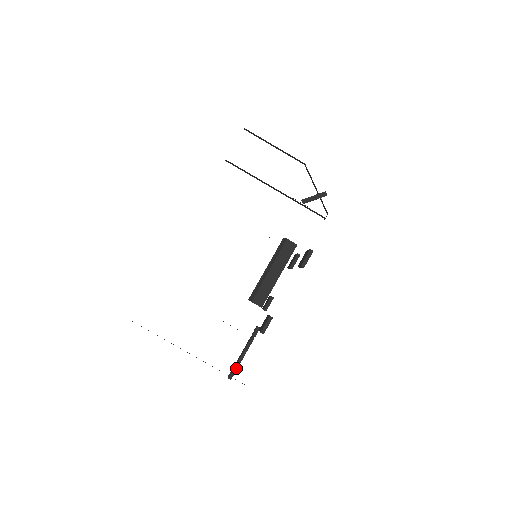
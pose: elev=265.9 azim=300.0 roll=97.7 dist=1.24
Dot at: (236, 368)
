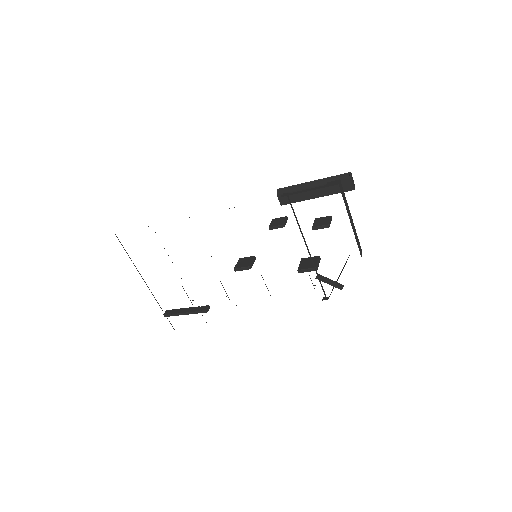
Dot at: (173, 315)
